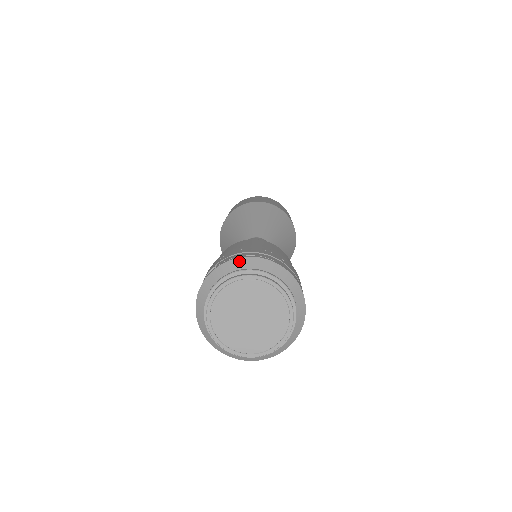
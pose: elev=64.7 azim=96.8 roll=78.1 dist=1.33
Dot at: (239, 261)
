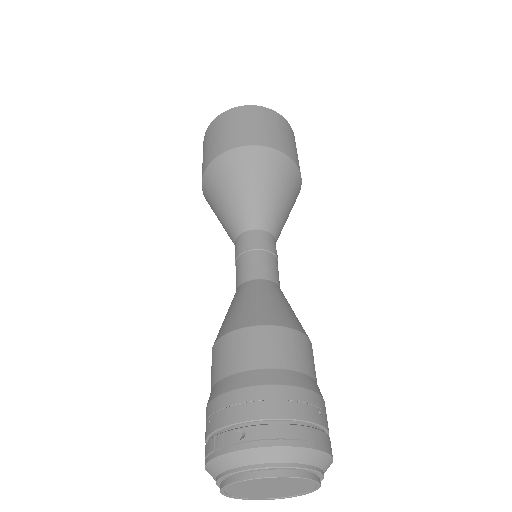
Dot at: (277, 451)
